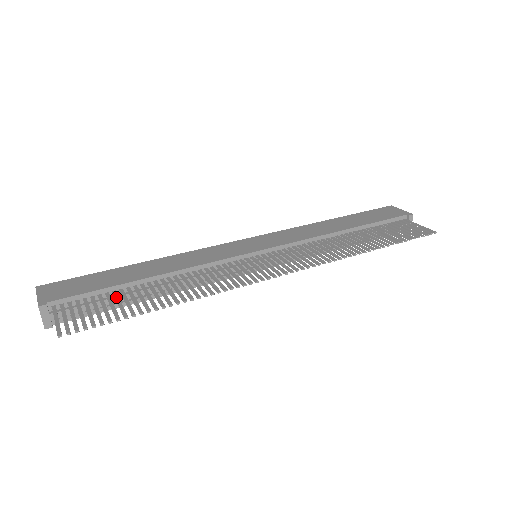
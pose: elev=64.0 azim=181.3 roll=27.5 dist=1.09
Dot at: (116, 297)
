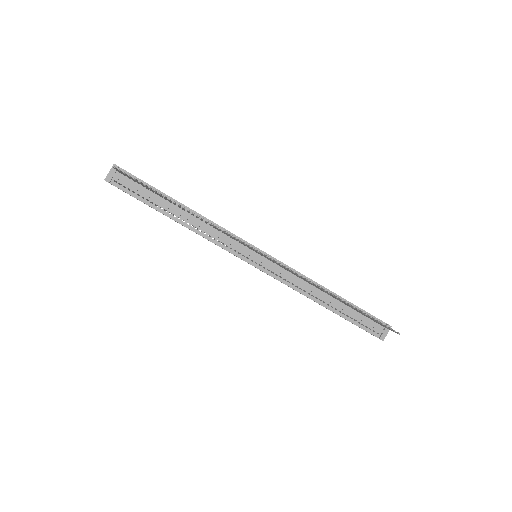
Dot at: occluded
